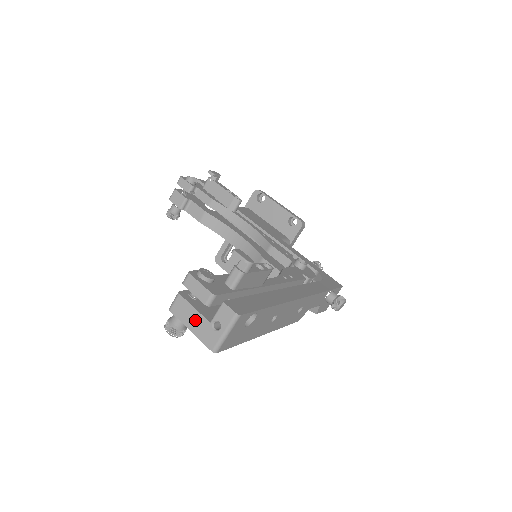
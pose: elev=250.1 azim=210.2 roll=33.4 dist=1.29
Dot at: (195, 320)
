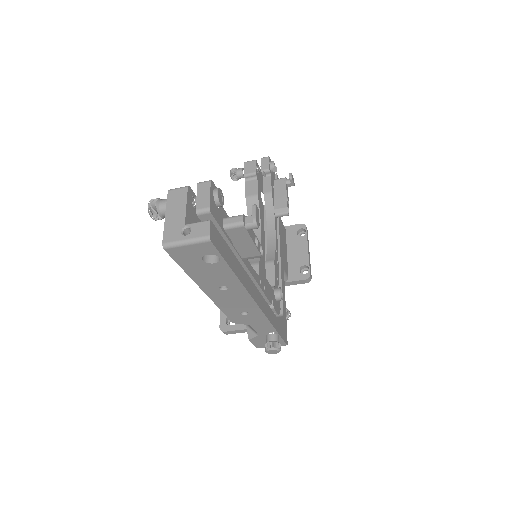
Dot at: (177, 213)
